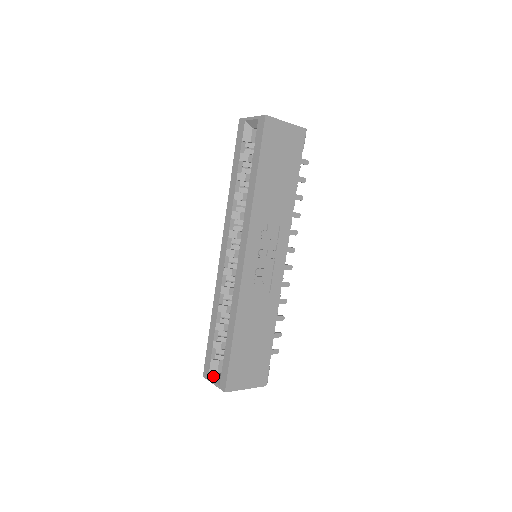
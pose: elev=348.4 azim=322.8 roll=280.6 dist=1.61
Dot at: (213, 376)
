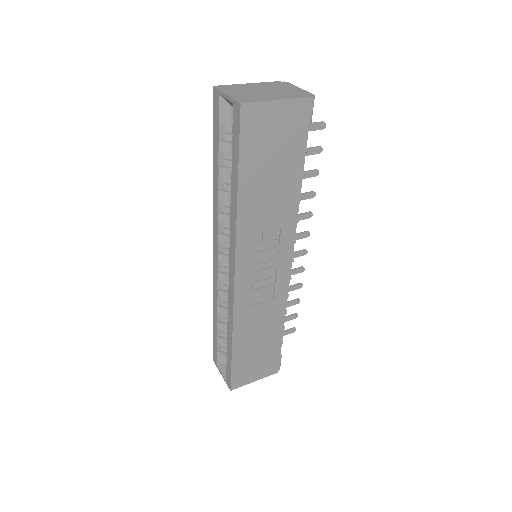
Dot at: (221, 366)
